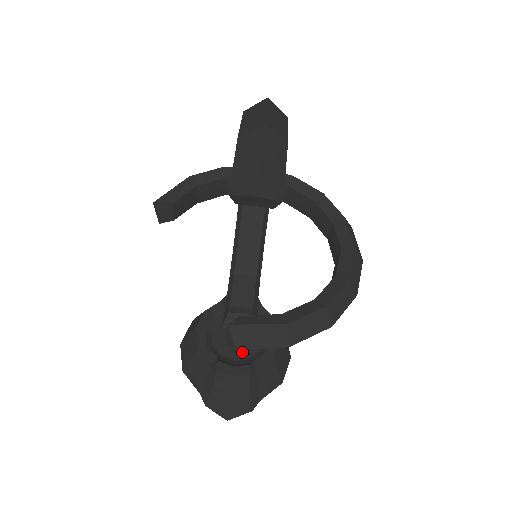
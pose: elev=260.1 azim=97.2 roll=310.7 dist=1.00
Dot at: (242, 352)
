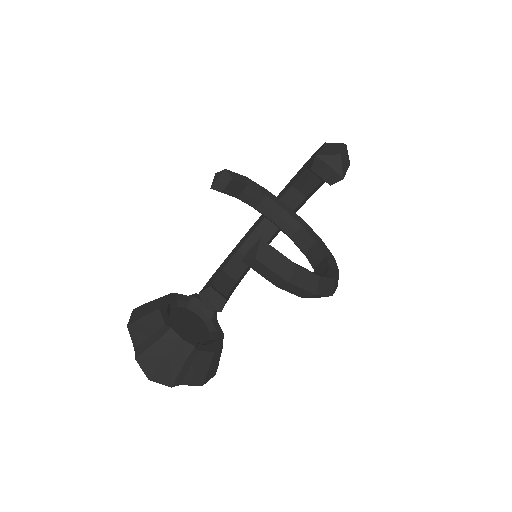
Dot at: (190, 335)
